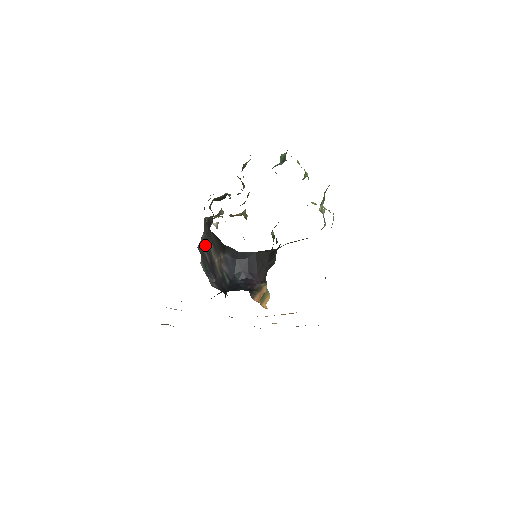
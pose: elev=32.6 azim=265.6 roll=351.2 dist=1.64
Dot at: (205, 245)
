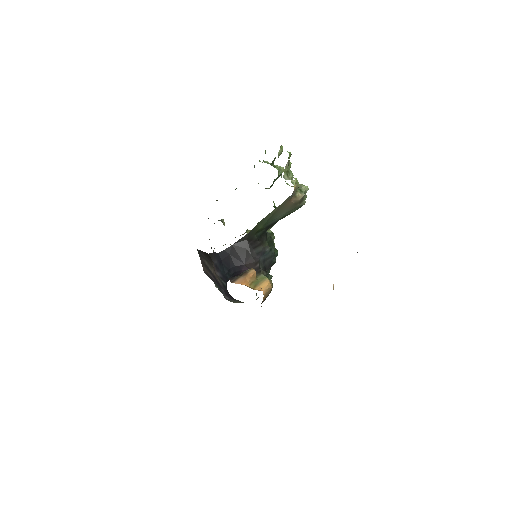
Dot at: (204, 266)
